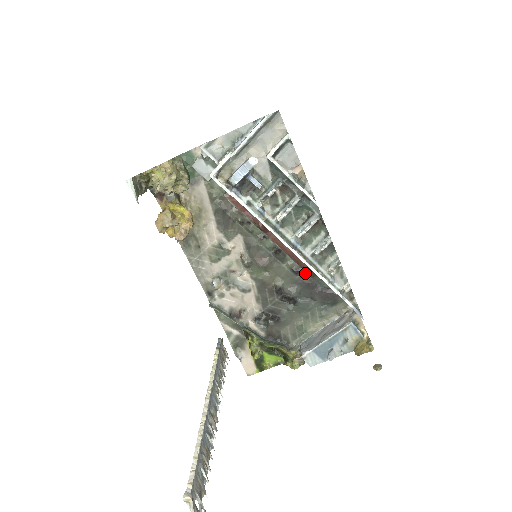
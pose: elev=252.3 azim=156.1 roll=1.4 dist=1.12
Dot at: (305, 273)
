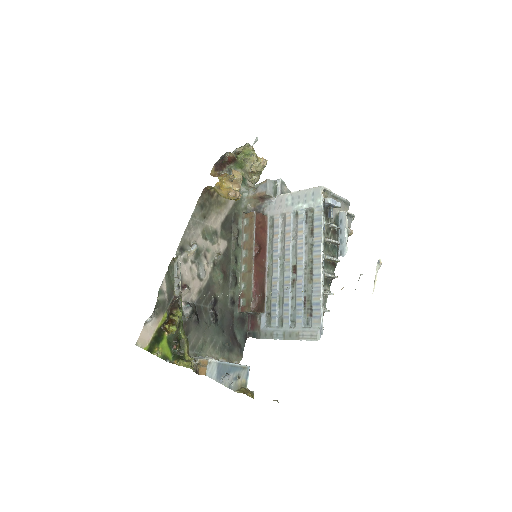
Dot at: (234, 309)
